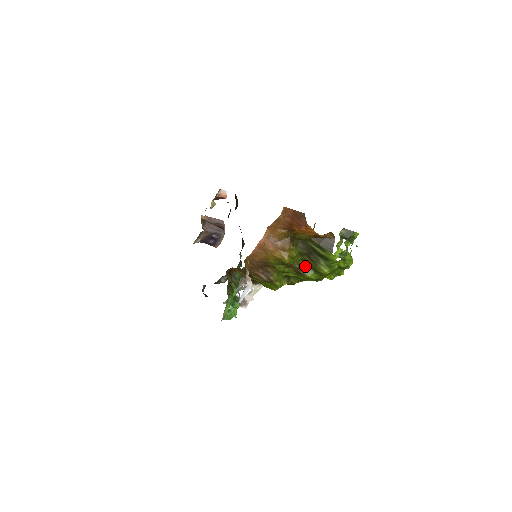
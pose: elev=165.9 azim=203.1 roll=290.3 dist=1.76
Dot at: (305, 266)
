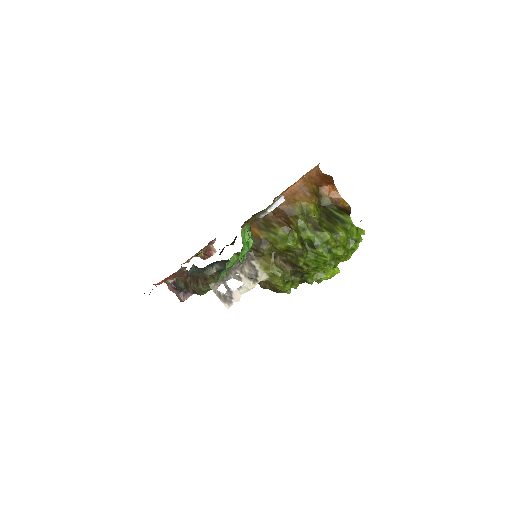
Dot at: (323, 226)
